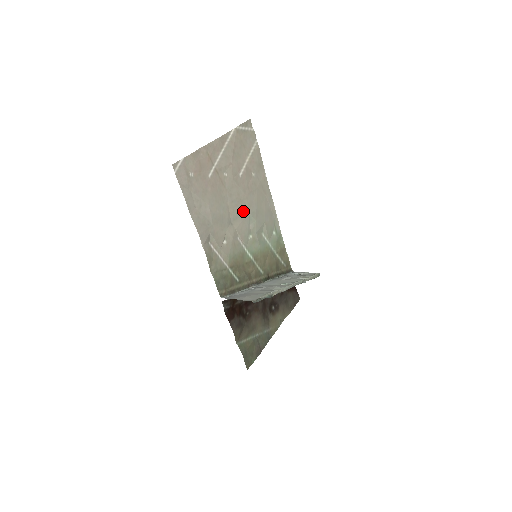
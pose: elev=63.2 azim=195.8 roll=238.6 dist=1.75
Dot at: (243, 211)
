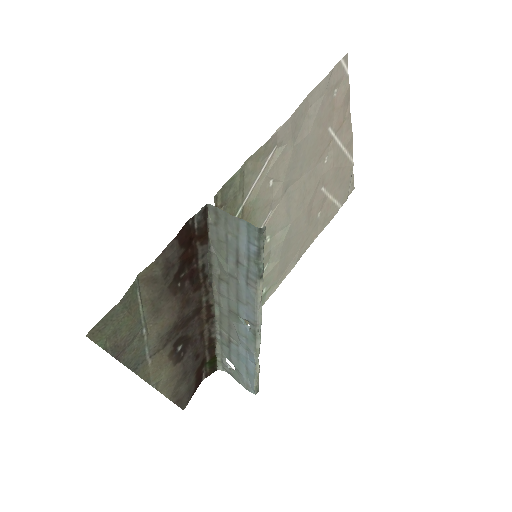
Dot at: (294, 209)
